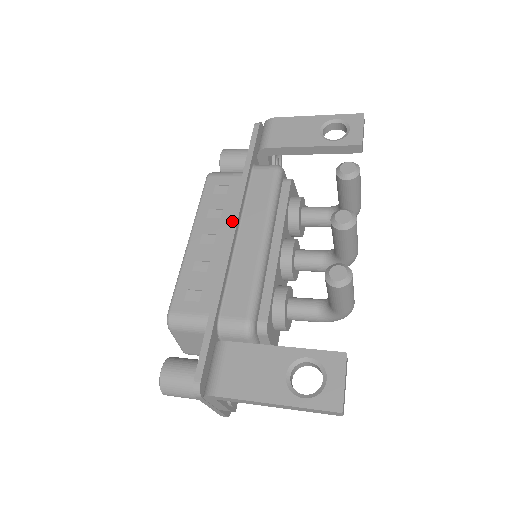
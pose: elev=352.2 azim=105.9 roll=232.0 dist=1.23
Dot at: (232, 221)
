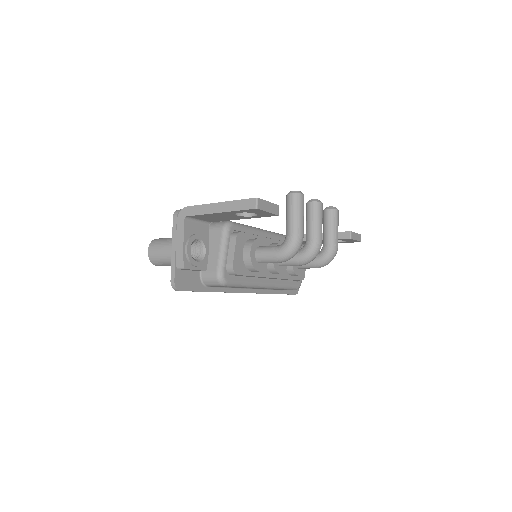
Dot at: occluded
